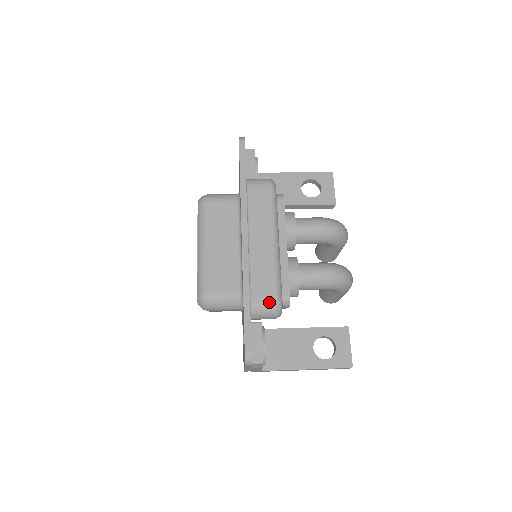
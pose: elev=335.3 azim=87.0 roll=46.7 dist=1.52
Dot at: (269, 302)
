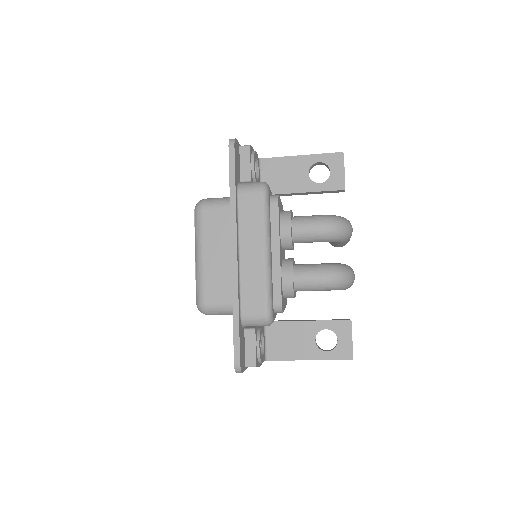
Dot at: (258, 314)
